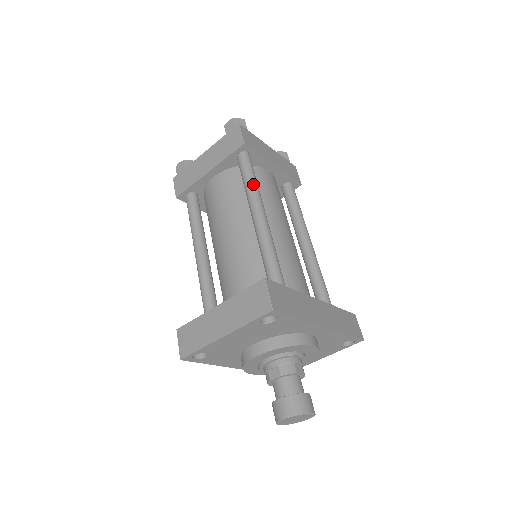
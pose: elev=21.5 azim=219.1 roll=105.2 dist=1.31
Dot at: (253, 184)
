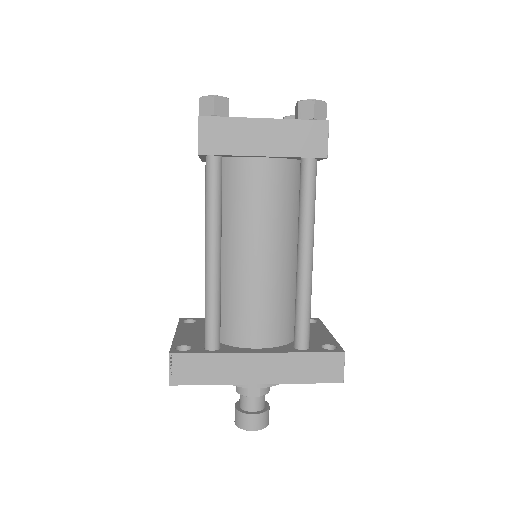
Dot at: (208, 211)
